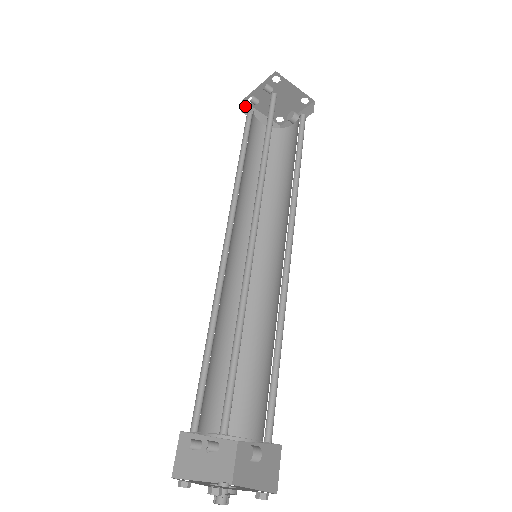
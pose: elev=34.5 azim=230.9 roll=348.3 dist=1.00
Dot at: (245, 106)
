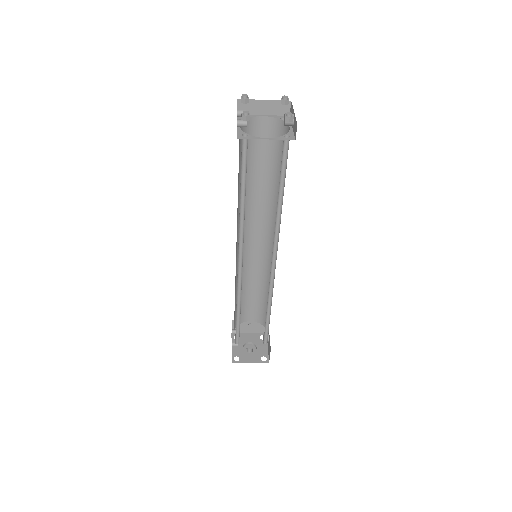
Dot at: (241, 104)
